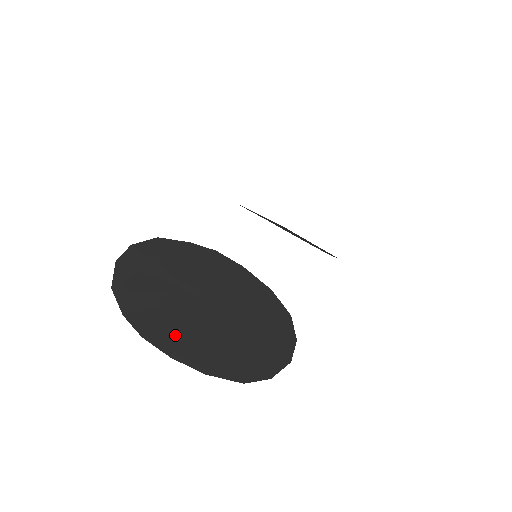
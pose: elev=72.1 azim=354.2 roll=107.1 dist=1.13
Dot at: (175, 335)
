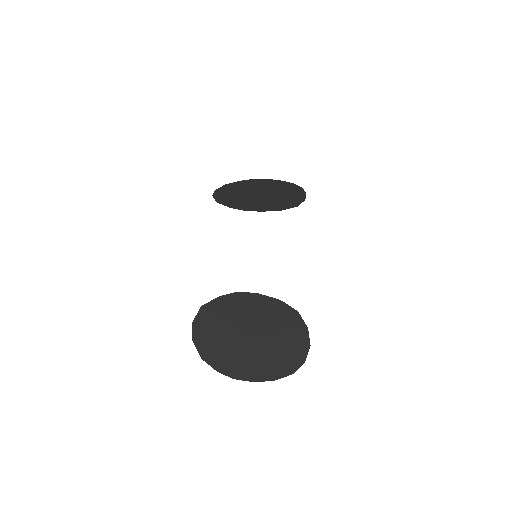
Dot at: (248, 368)
